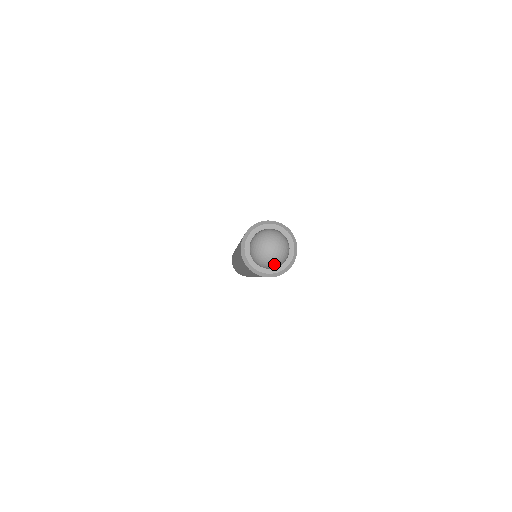
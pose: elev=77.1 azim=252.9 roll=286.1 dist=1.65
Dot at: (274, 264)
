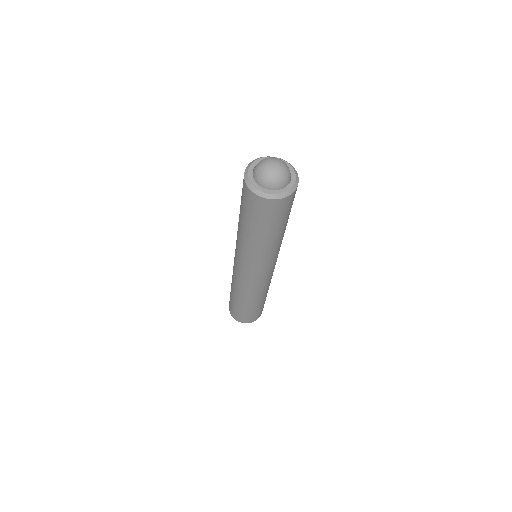
Dot at: (279, 181)
